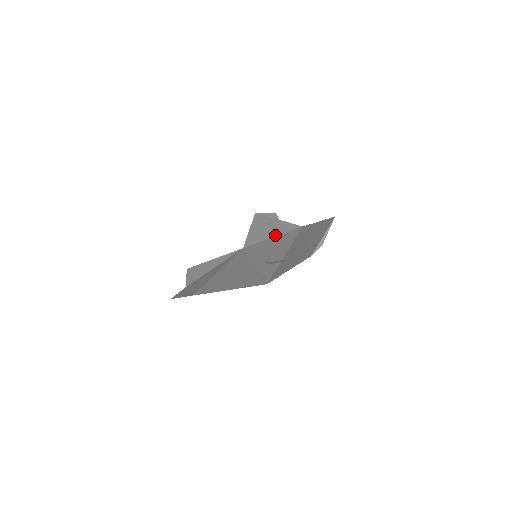
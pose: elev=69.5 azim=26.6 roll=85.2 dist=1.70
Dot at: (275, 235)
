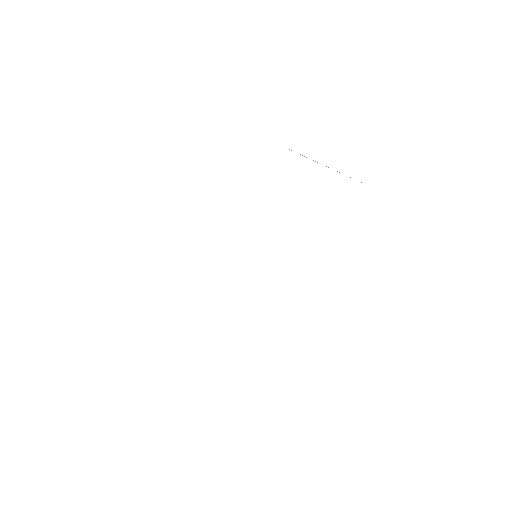
Dot at: occluded
